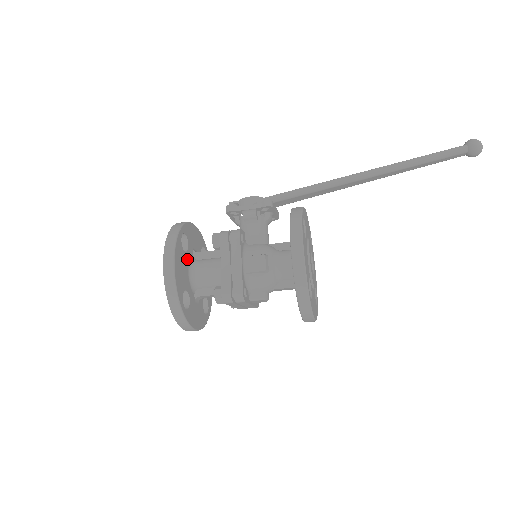
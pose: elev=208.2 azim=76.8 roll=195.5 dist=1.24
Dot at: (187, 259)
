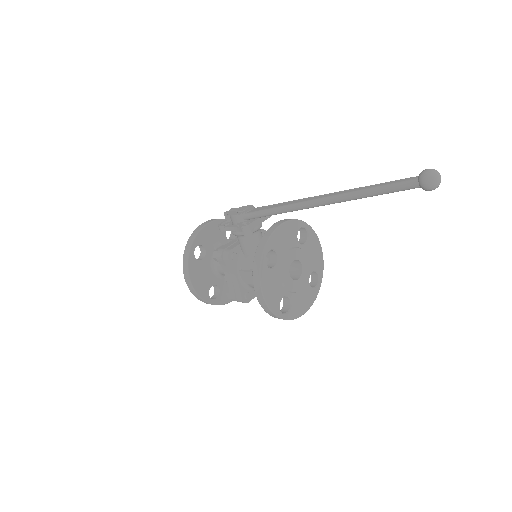
Dot at: (207, 262)
